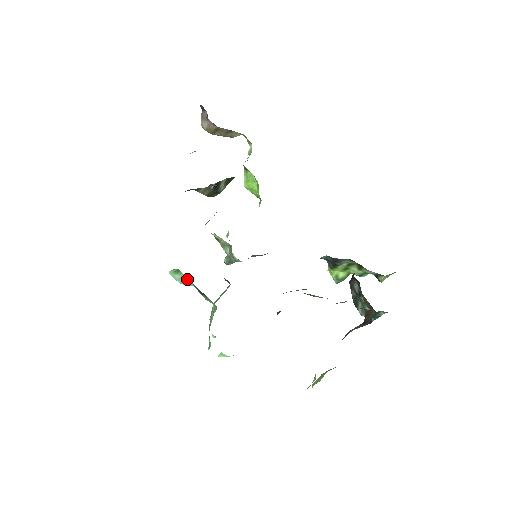
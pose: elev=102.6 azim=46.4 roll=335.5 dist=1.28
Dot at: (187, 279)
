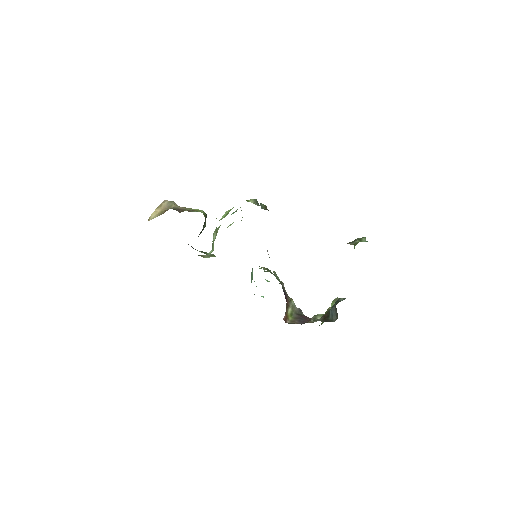
Dot at: occluded
